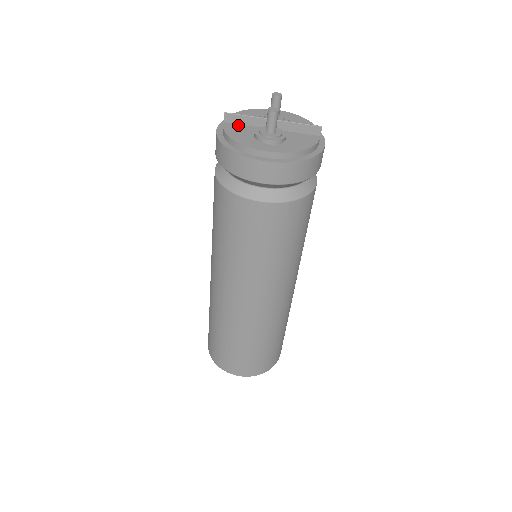
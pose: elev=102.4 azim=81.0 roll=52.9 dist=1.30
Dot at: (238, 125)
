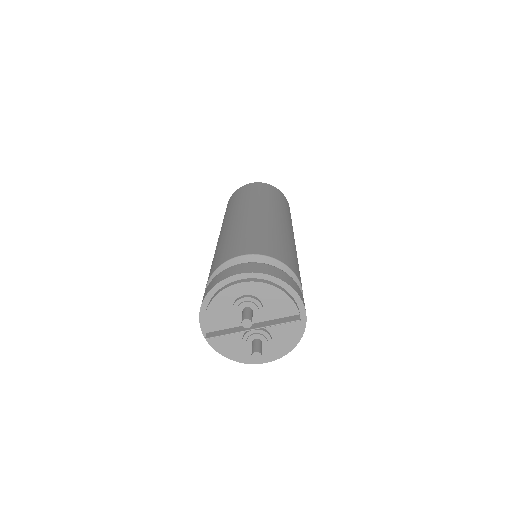
Dot at: (221, 333)
